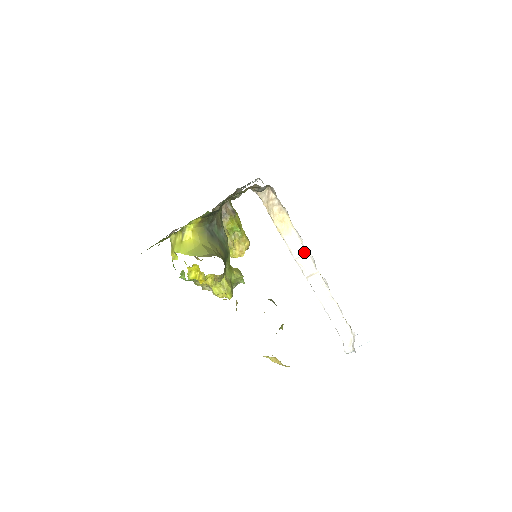
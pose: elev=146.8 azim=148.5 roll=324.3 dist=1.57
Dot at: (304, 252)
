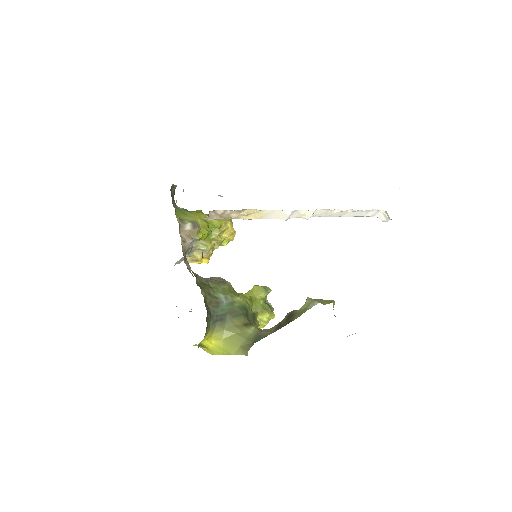
Dot at: (290, 213)
